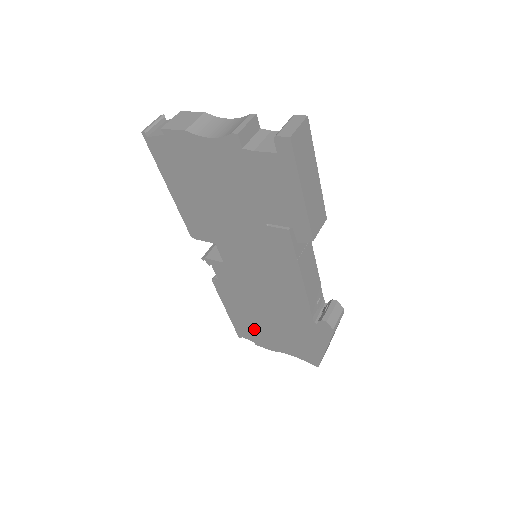
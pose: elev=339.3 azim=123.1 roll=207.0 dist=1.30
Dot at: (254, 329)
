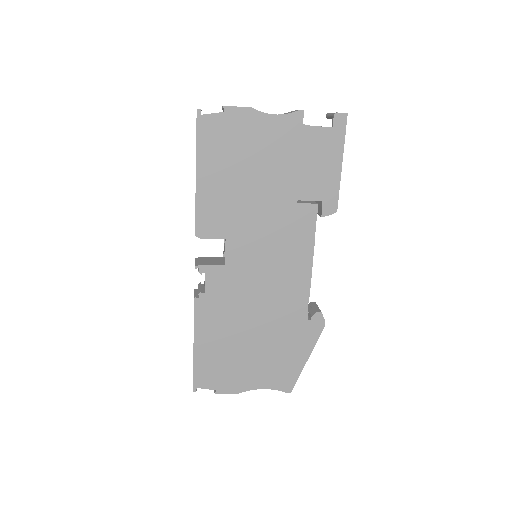
Dot at: (224, 364)
